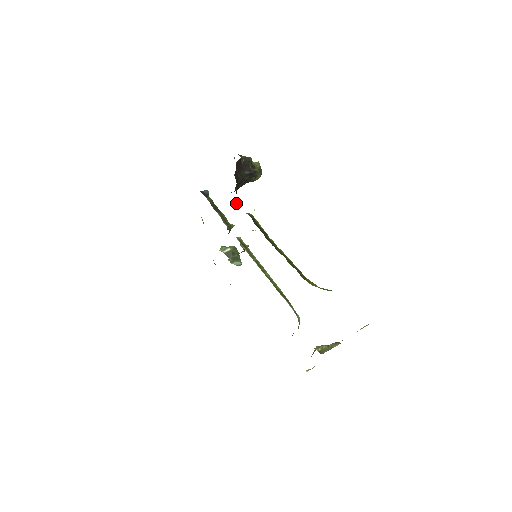
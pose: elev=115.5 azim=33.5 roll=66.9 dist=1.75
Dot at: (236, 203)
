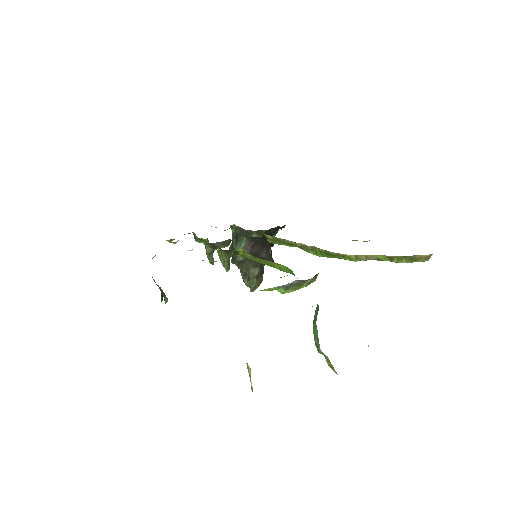
Dot at: (266, 230)
